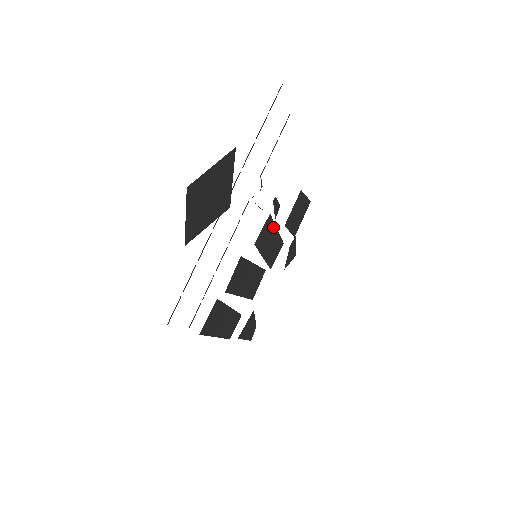
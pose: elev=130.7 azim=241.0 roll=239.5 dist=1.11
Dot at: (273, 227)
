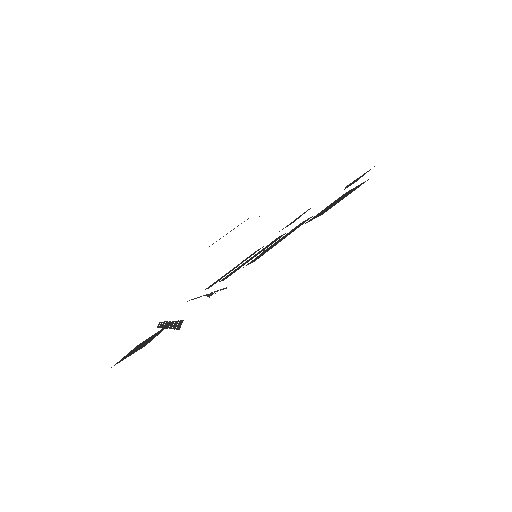
Dot at: occluded
